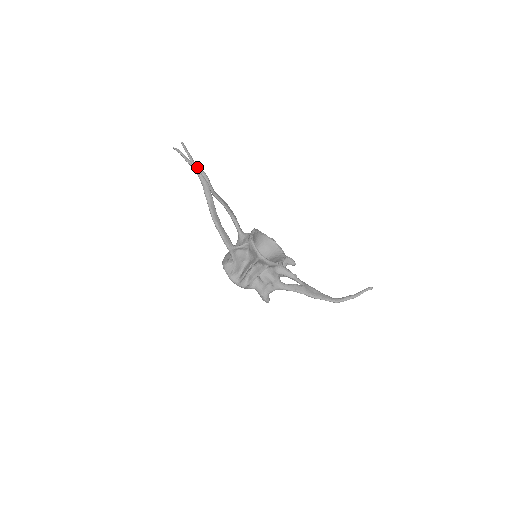
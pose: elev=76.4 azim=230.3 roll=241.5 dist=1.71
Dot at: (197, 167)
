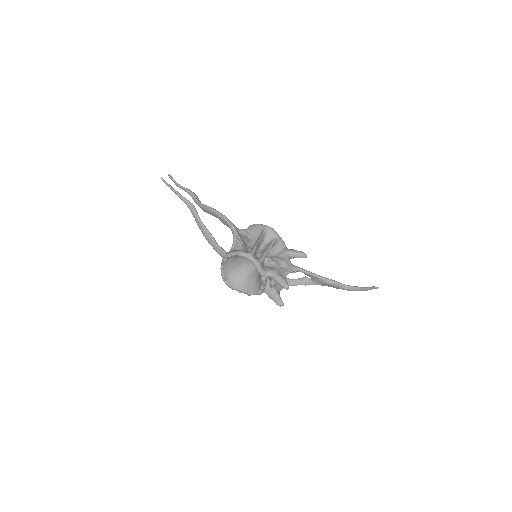
Dot at: (184, 188)
